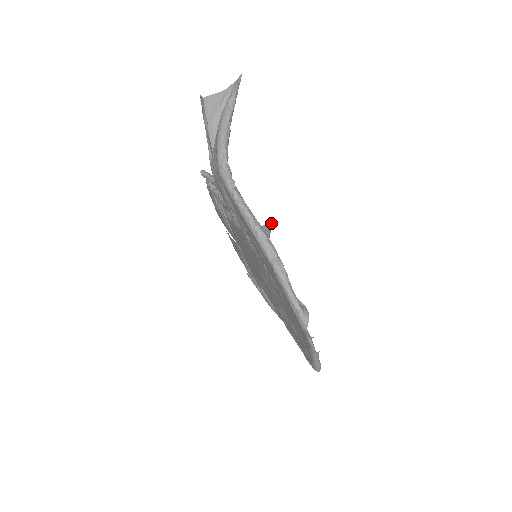
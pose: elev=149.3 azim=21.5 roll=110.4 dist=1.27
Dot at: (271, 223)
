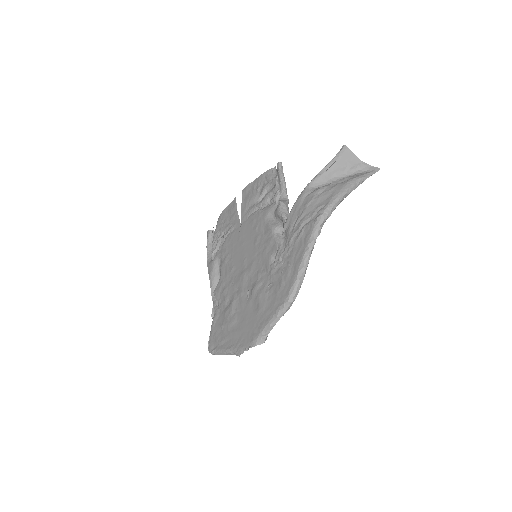
Dot at: occluded
